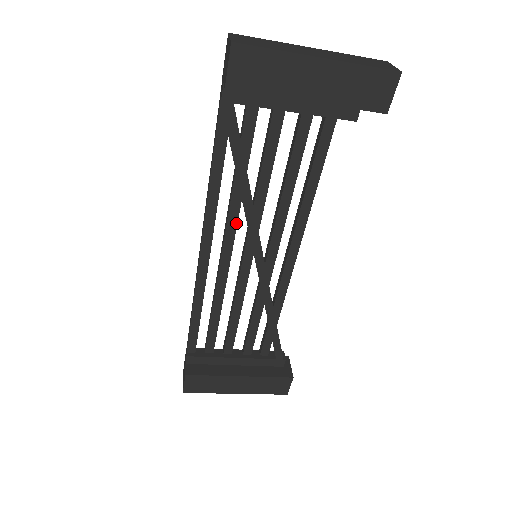
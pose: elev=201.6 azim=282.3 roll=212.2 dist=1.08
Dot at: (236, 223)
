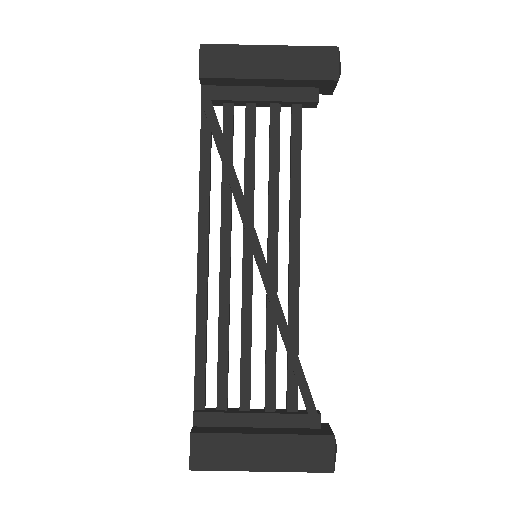
Dot at: (230, 218)
